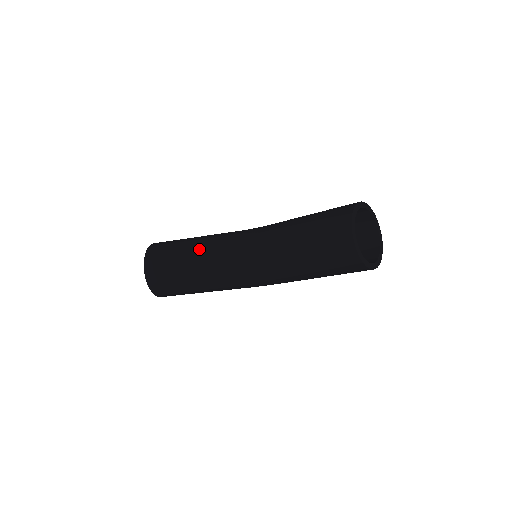
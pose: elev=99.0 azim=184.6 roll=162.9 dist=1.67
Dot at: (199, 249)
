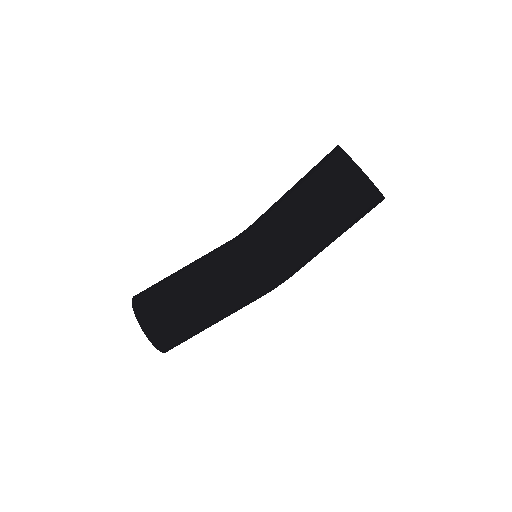
Dot at: (193, 269)
